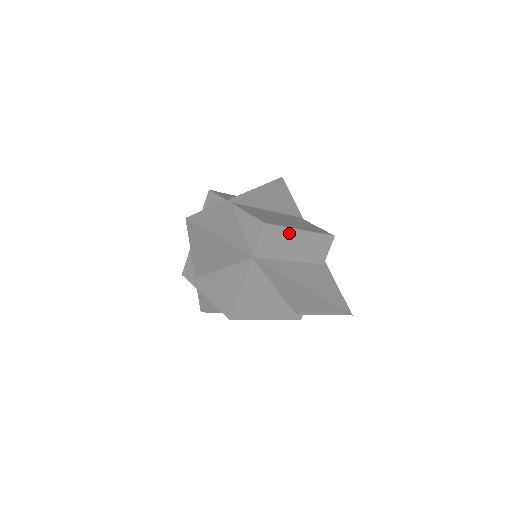
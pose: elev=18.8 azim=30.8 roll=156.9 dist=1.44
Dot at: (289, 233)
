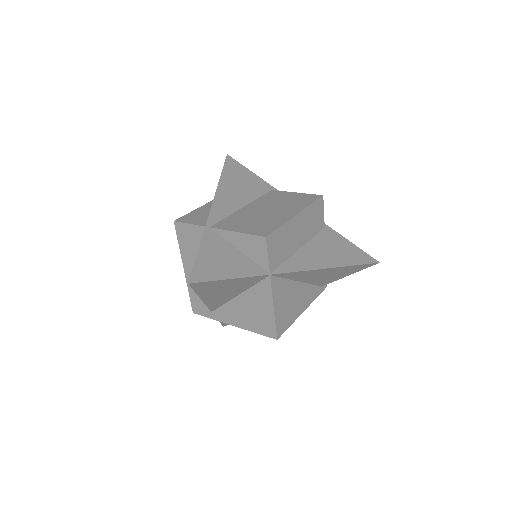
Dot at: (288, 227)
